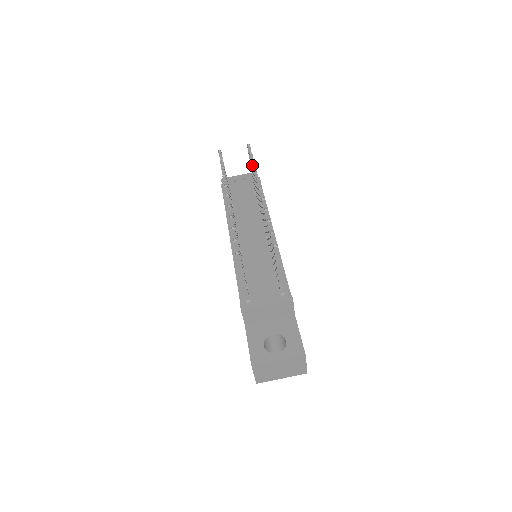
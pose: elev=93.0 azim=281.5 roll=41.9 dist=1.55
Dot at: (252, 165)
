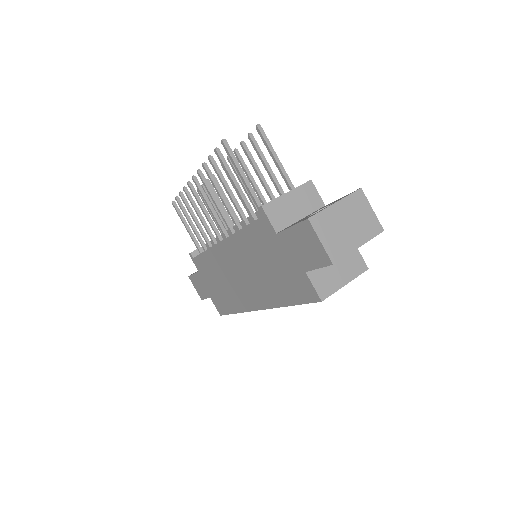
Dot at: occluded
